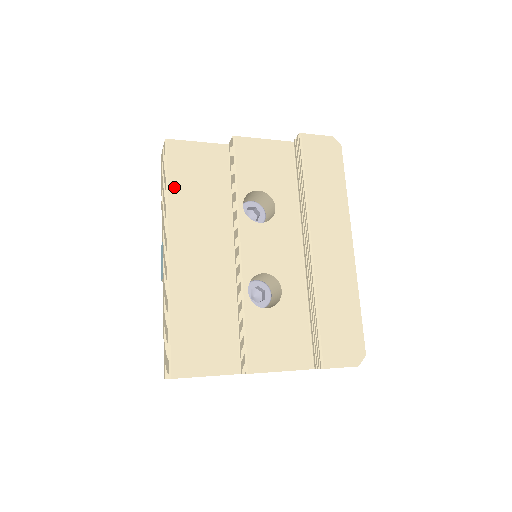
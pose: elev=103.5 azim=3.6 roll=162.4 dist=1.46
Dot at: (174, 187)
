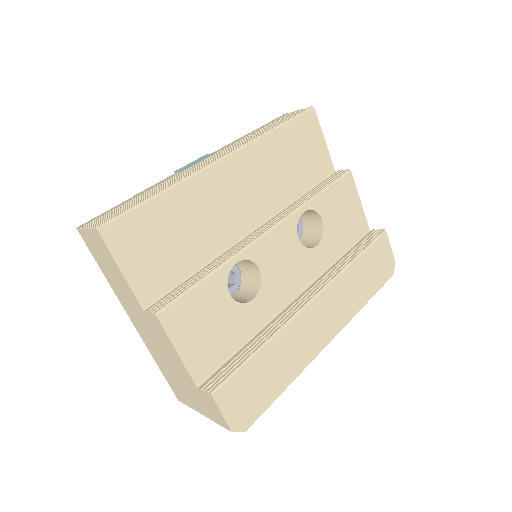
Dot at: (281, 135)
